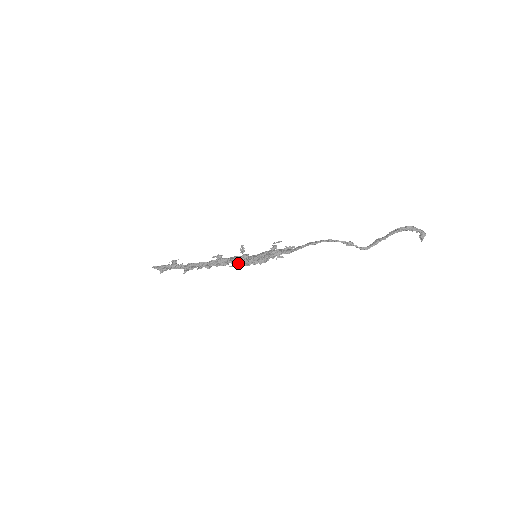
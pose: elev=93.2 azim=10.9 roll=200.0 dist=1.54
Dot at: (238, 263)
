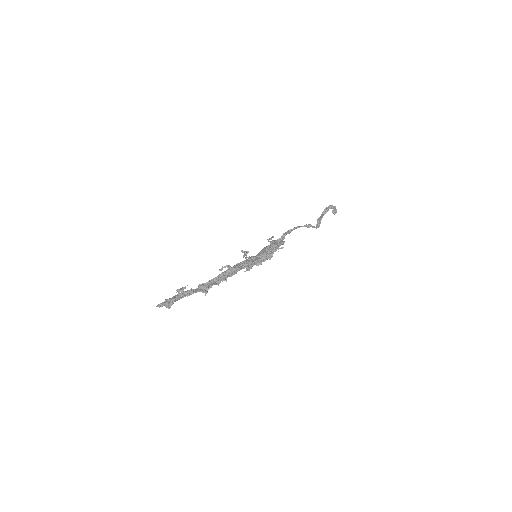
Dot at: (251, 265)
